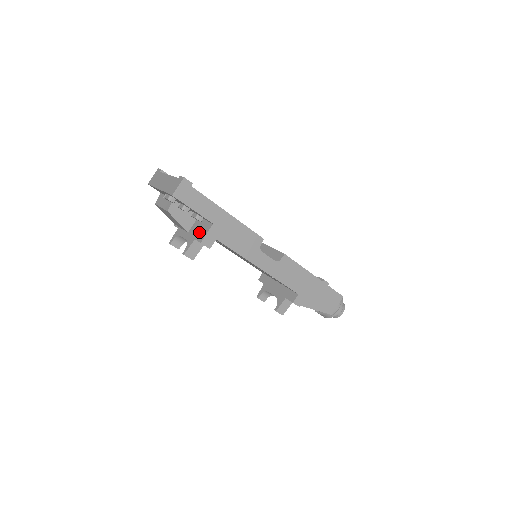
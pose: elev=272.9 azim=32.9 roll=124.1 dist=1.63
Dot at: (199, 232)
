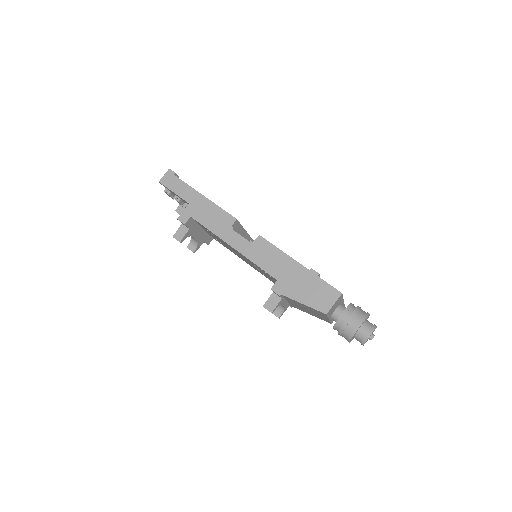
Dot at: occluded
